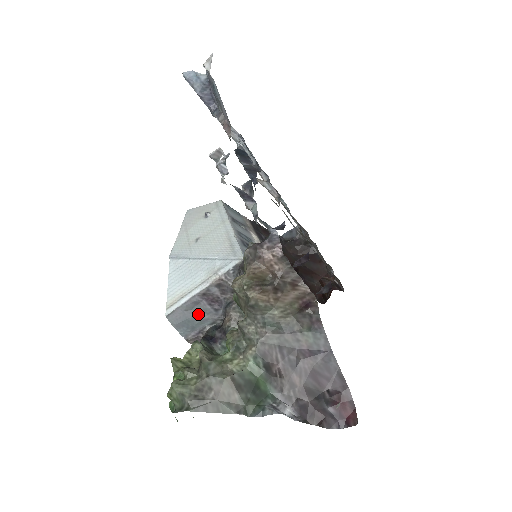
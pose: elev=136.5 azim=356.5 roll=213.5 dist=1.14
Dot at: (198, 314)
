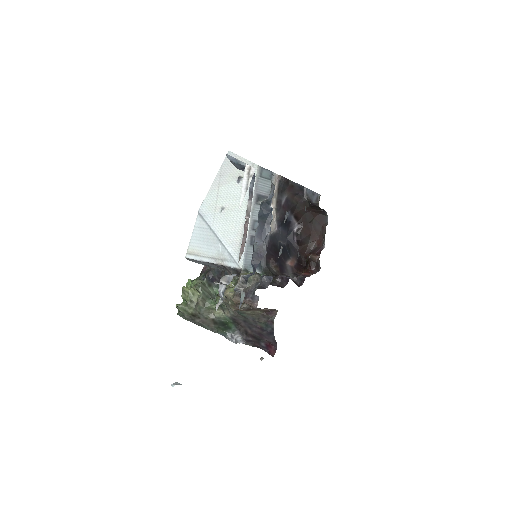
Dot at: (207, 264)
